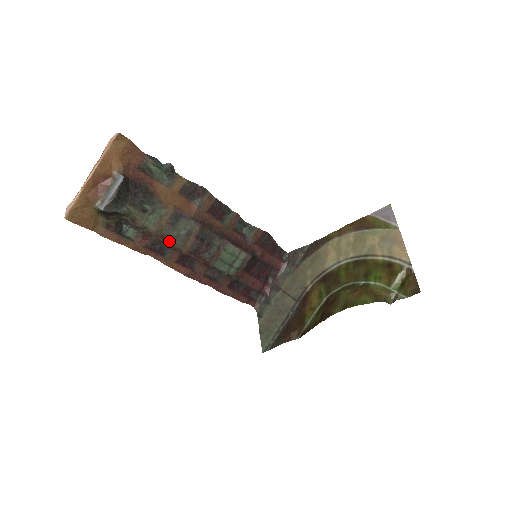
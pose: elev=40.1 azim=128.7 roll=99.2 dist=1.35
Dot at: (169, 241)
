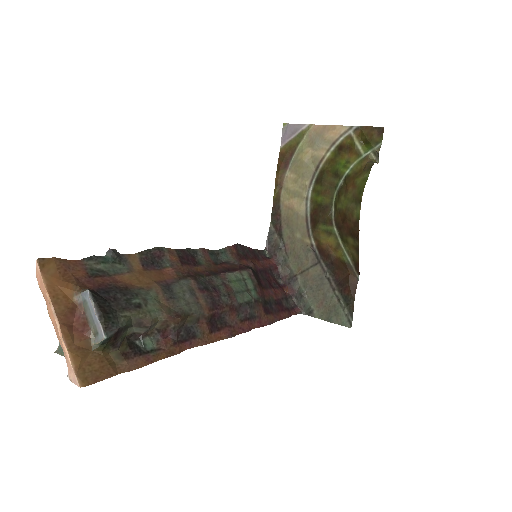
Dot at: (186, 315)
